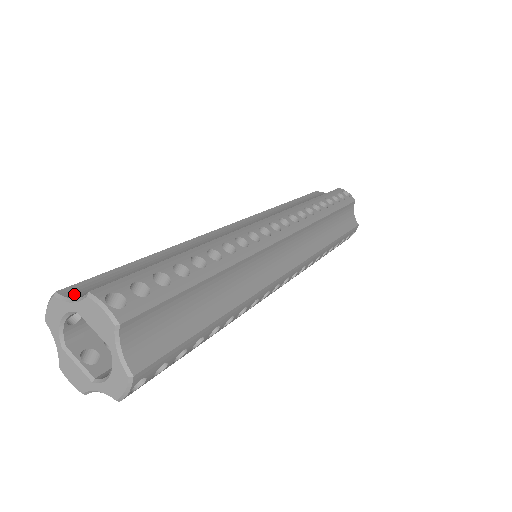
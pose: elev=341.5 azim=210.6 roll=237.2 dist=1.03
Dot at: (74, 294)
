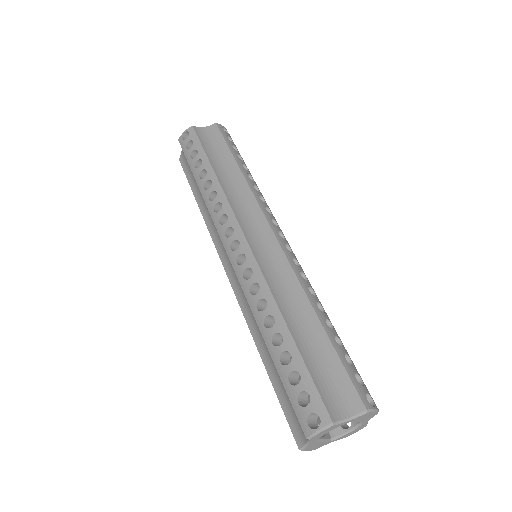
Dot at: (339, 414)
